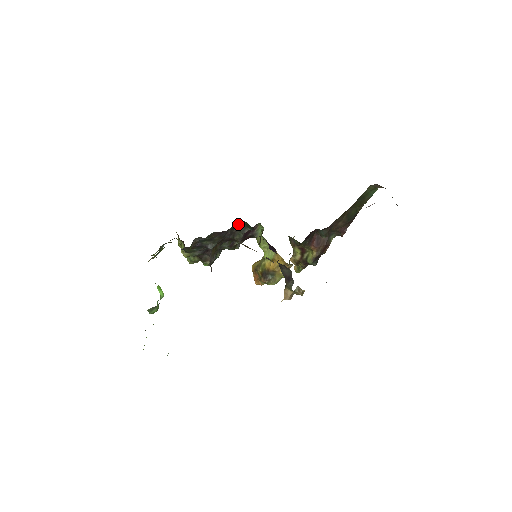
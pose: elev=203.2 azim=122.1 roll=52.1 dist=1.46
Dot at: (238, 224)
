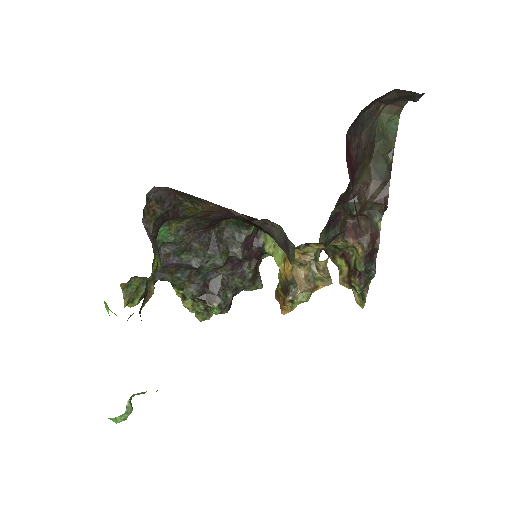
Dot at: (227, 227)
